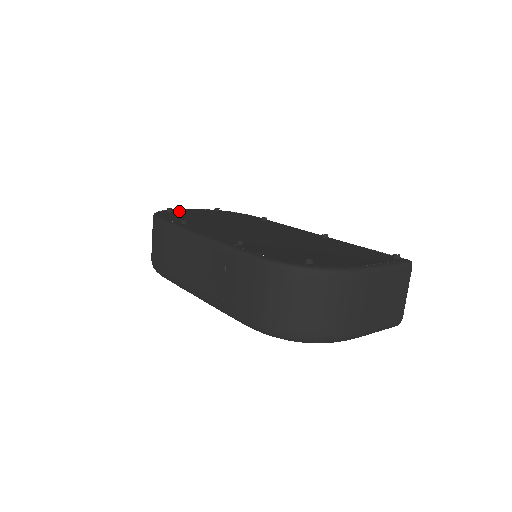
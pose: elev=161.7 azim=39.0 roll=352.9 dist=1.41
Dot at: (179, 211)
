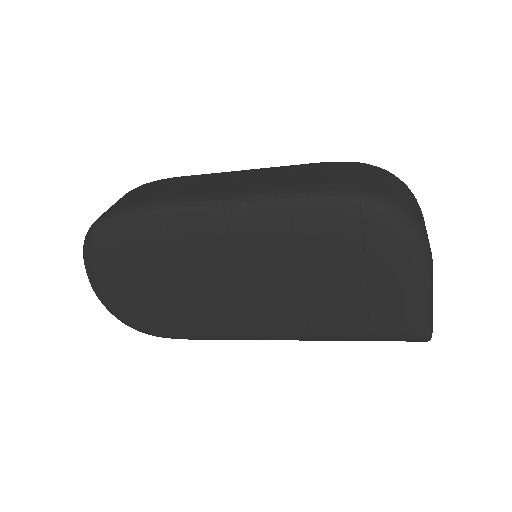
Dot at: occluded
